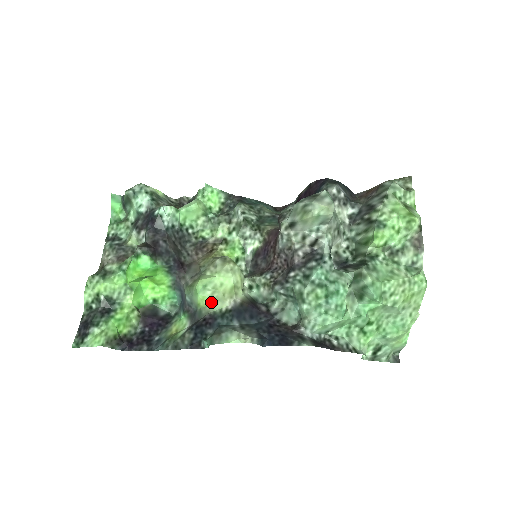
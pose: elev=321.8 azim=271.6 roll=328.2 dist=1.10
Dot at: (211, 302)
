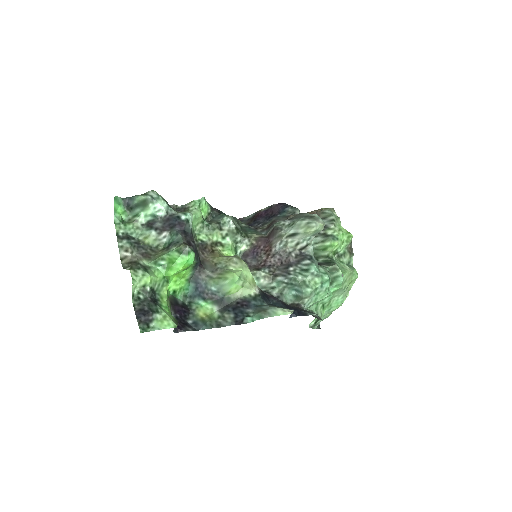
Dot at: (241, 290)
